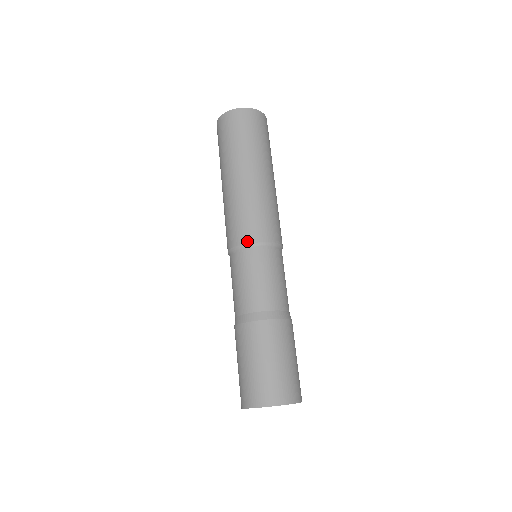
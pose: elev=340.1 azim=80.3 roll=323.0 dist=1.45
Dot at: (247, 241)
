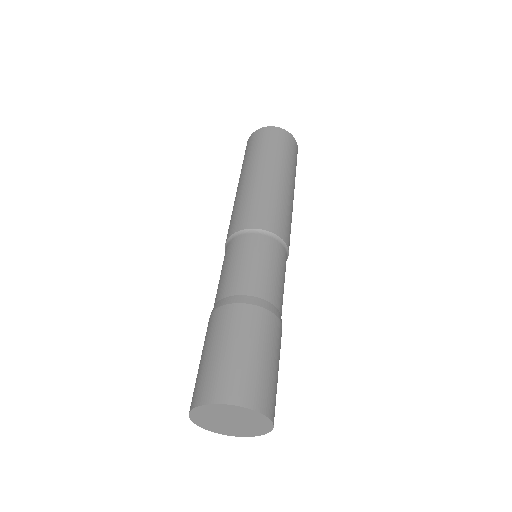
Dot at: (240, 229)
